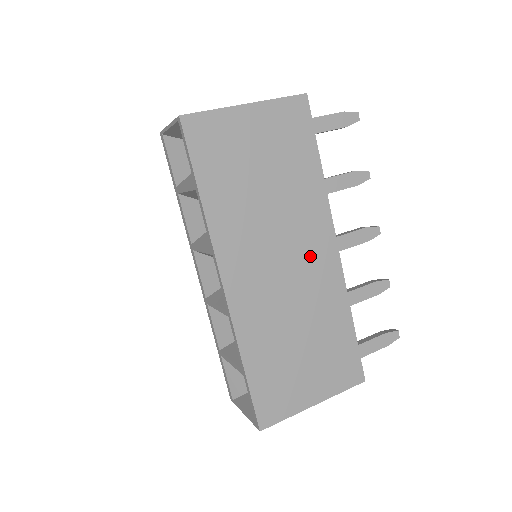
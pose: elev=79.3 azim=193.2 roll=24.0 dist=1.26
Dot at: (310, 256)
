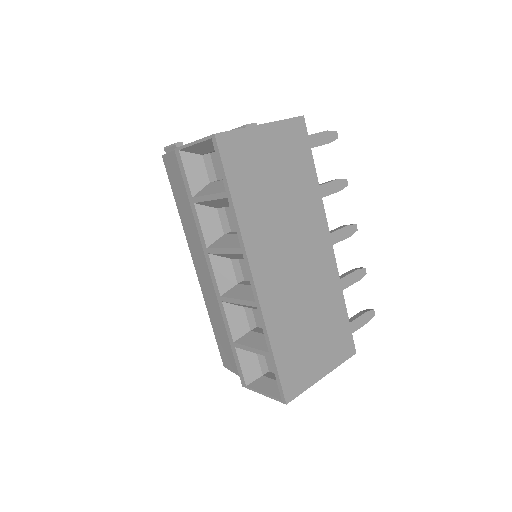
Dot at: (313, 251)
